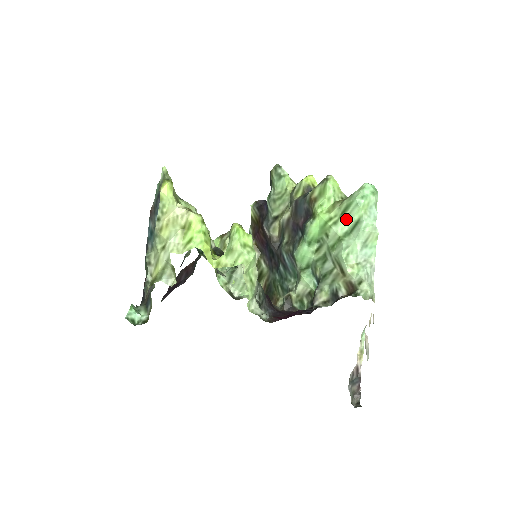
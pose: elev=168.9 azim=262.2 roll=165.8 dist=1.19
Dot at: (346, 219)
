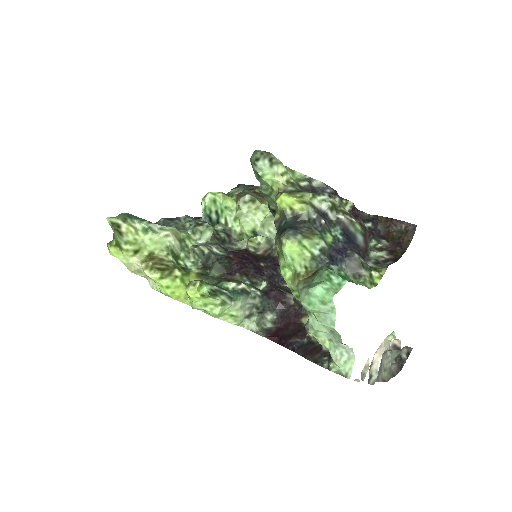
Dot at: occluded
